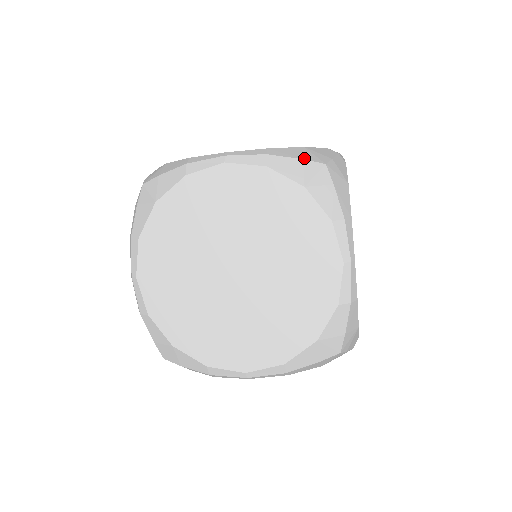
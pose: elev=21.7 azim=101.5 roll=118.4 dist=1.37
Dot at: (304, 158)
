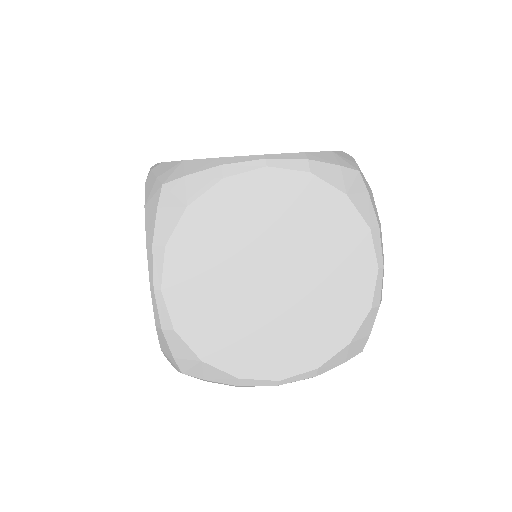
Dot at: (347, 360)
